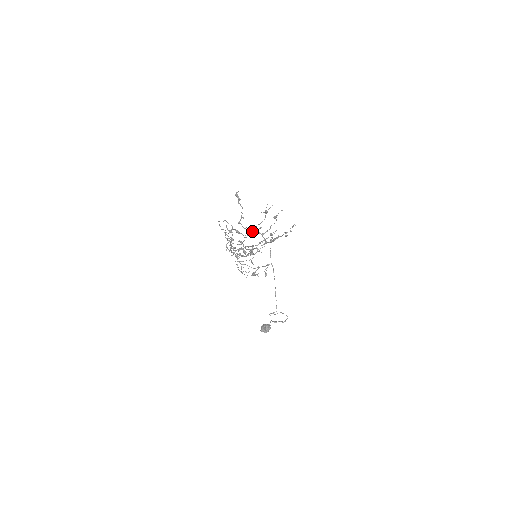
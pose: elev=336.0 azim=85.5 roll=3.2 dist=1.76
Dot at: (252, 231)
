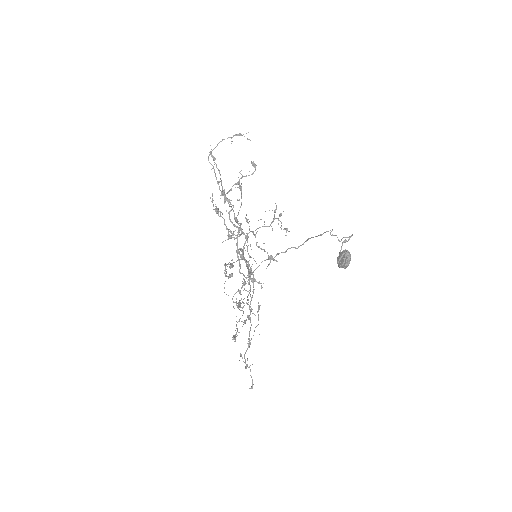
Dot at: (236, 220)
